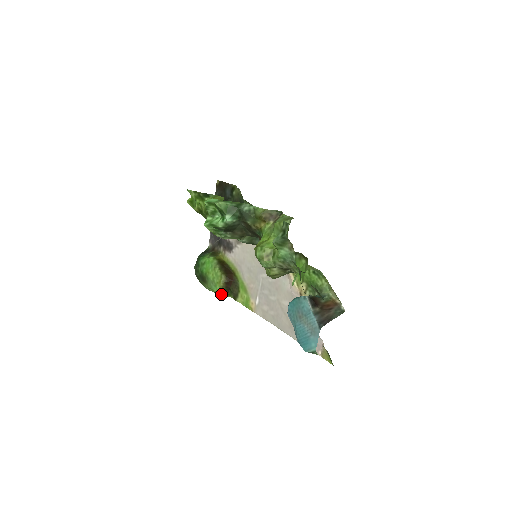
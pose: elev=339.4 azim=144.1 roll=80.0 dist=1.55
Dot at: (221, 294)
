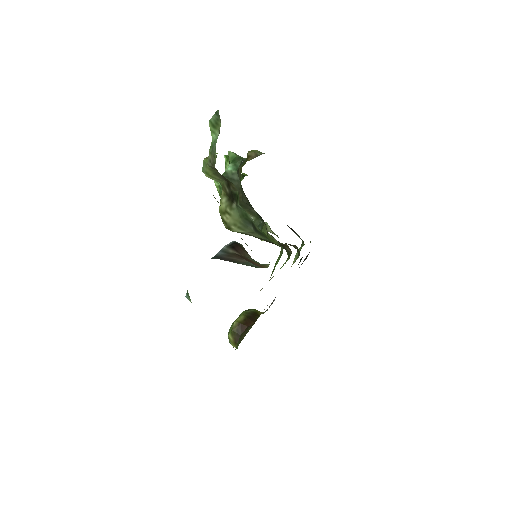
Dot at: (230, 339)
